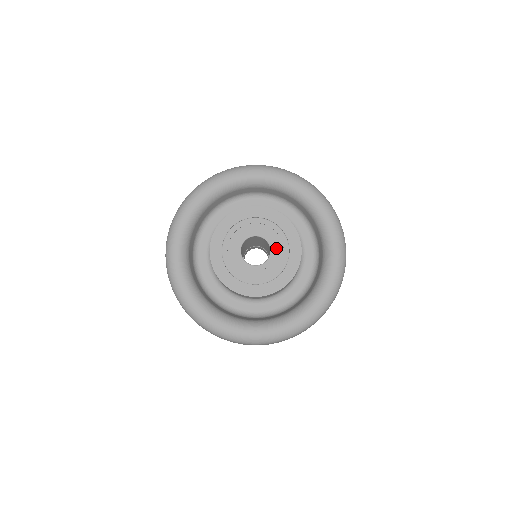
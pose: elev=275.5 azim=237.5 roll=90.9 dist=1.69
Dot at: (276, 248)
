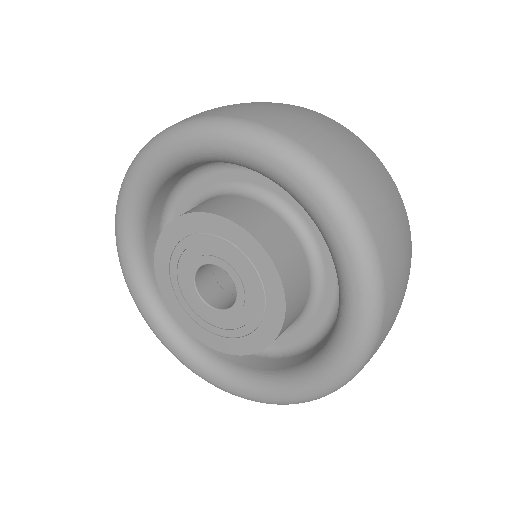
Dot at: (244, 286)
